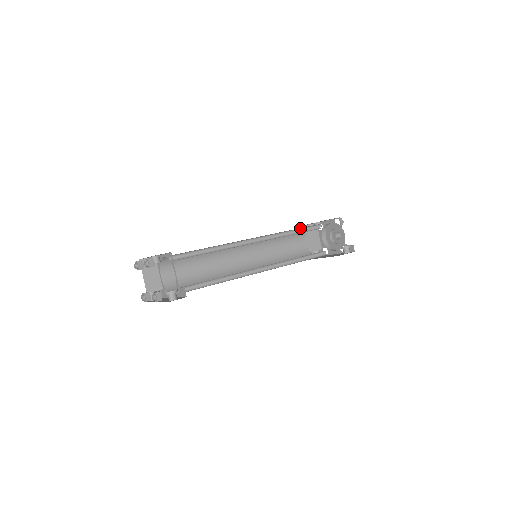
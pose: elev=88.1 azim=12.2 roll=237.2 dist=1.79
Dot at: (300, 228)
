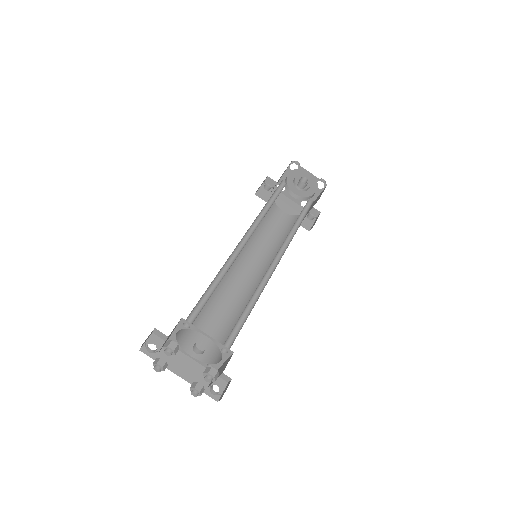
Dot at: occluded
